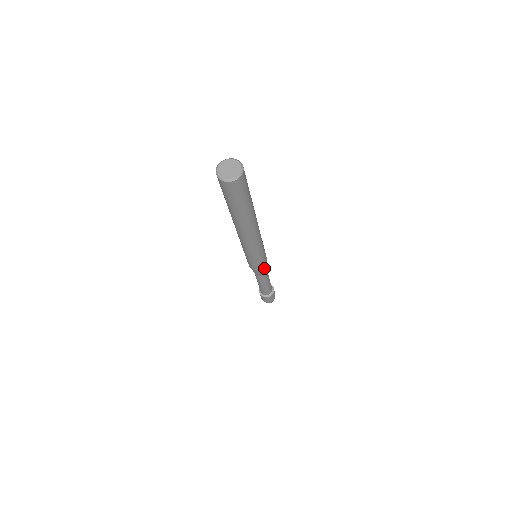
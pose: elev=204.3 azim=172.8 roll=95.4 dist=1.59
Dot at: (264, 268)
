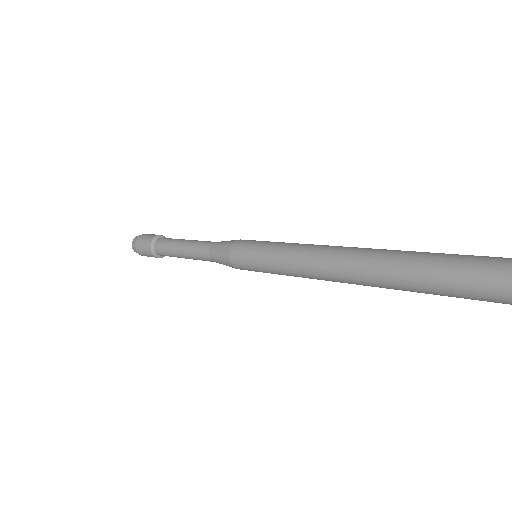
Dot at: (235, 267)
